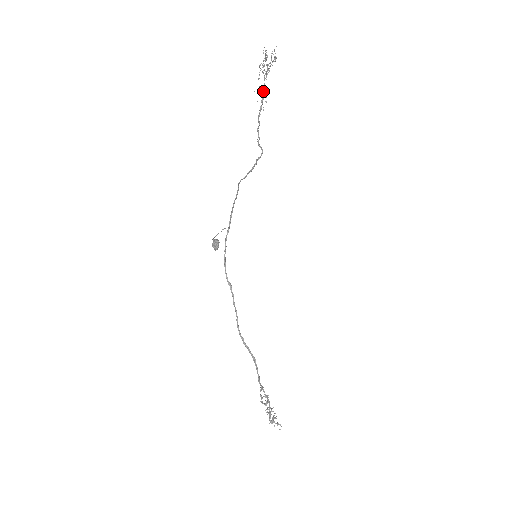
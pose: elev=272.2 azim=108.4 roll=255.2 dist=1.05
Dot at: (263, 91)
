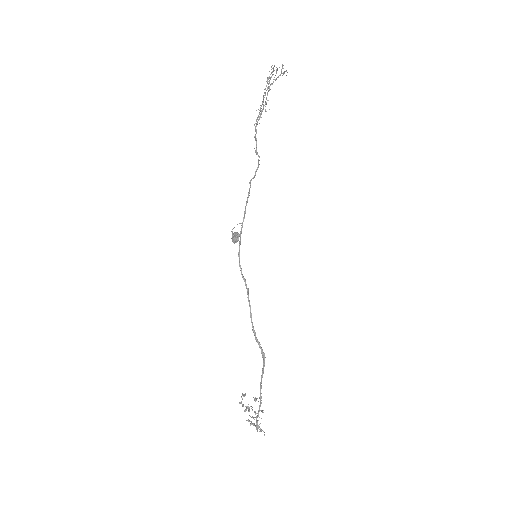
Dot at: (265, 101)
